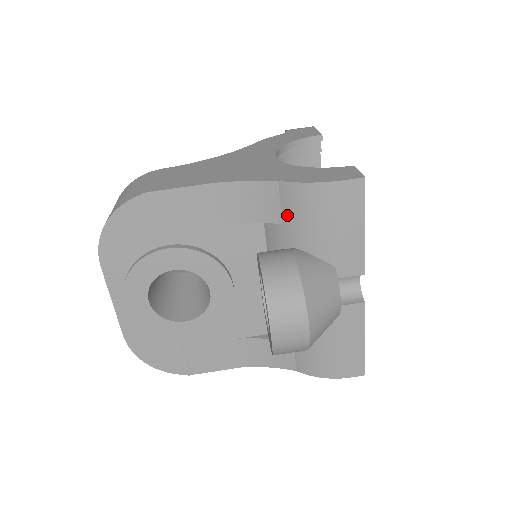
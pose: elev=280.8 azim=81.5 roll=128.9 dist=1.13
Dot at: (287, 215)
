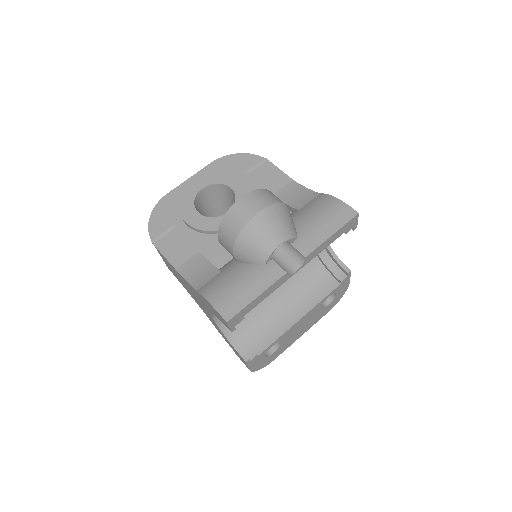
Dot at: (306, 206)
